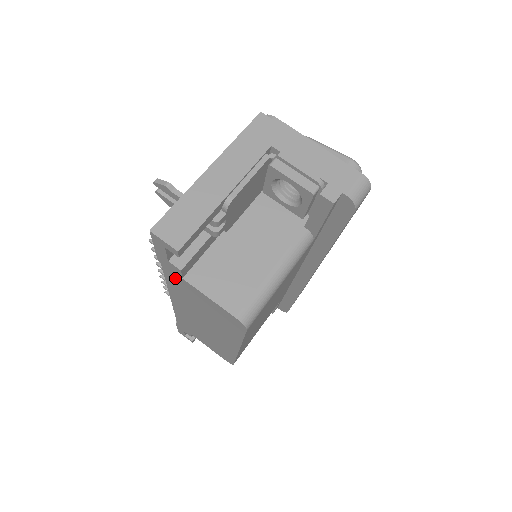
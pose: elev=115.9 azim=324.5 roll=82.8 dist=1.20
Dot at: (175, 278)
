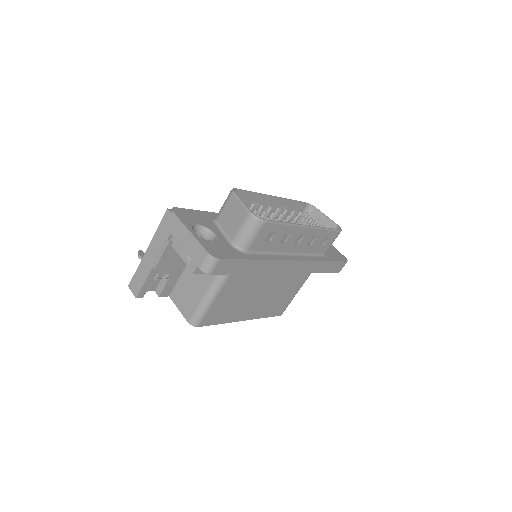
Dot at: occluded
